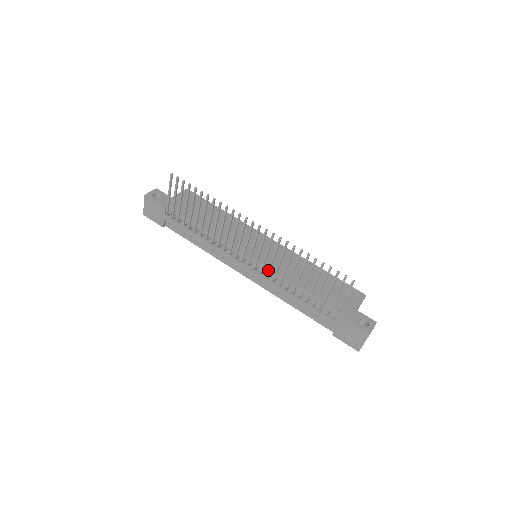
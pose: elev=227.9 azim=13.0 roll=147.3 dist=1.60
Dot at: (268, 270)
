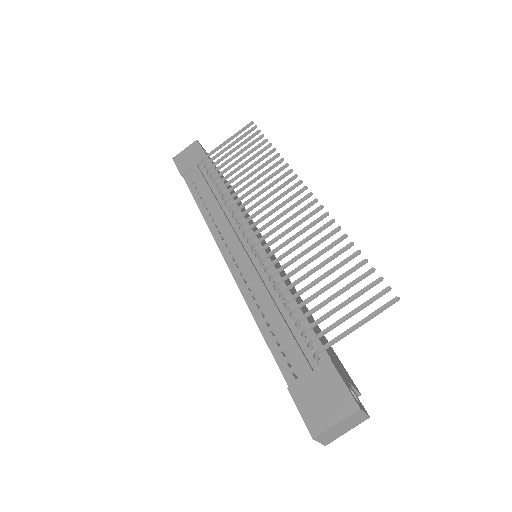
Dot at: (273, 250)
